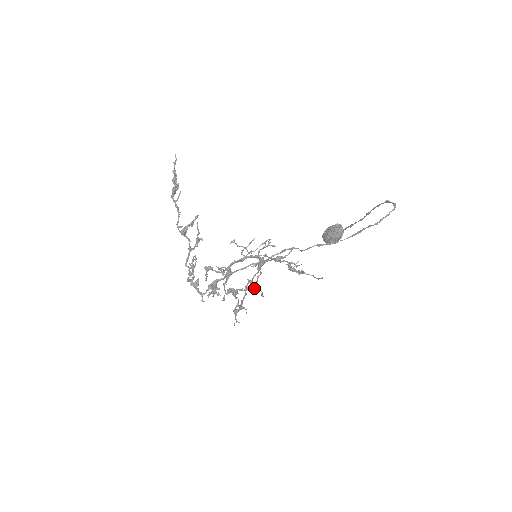
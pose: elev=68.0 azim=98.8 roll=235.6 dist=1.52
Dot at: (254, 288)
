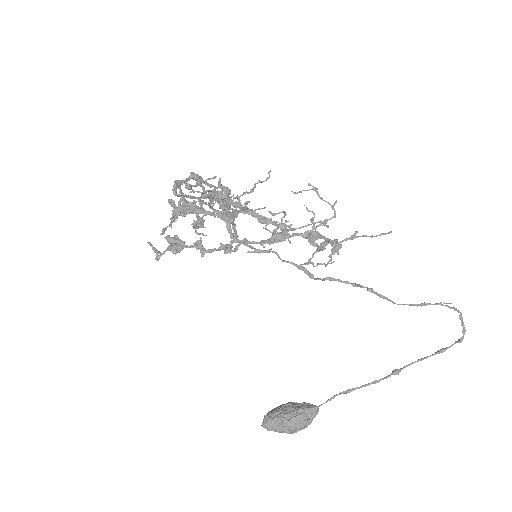
Dot at: (227, 247)
